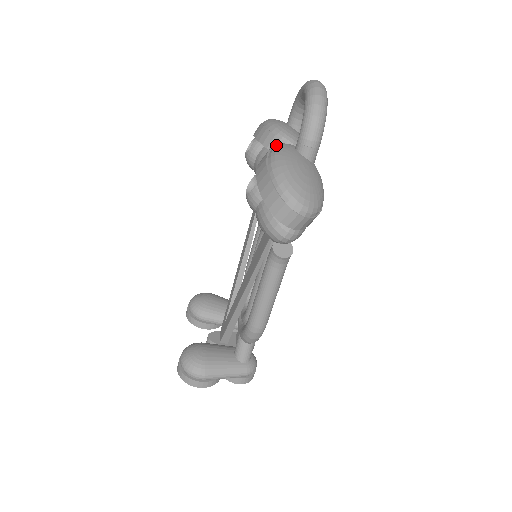
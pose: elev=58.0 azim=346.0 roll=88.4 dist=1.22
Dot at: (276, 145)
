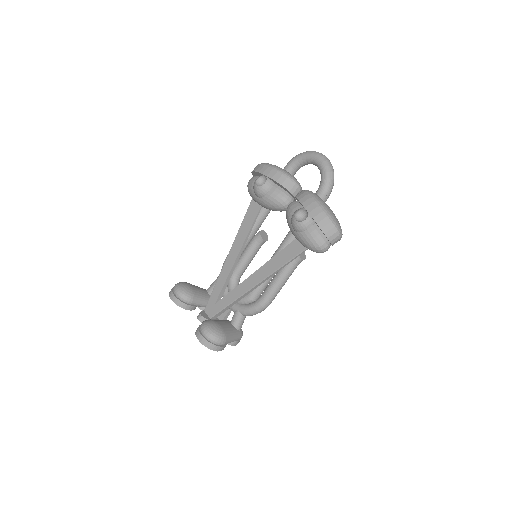
Dot at: (308, 192)
